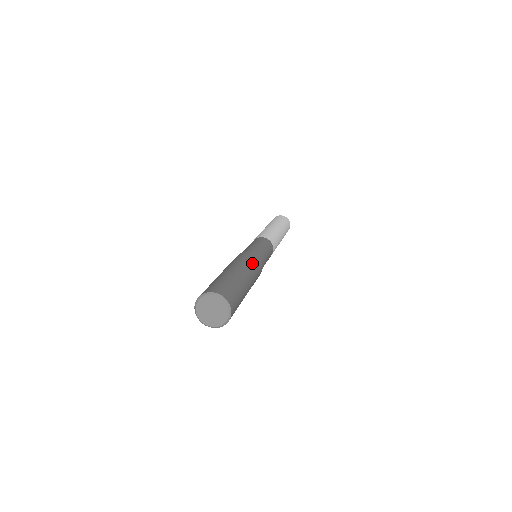
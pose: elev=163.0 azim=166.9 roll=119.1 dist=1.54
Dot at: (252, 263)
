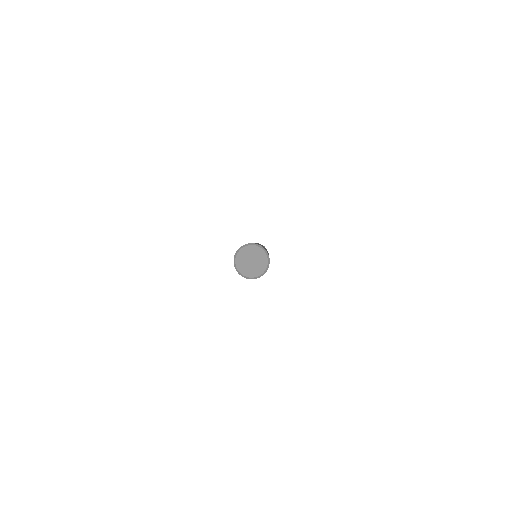
Dot at: occluded
